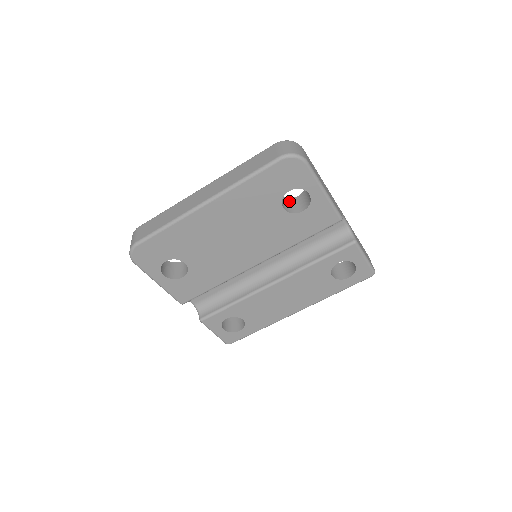
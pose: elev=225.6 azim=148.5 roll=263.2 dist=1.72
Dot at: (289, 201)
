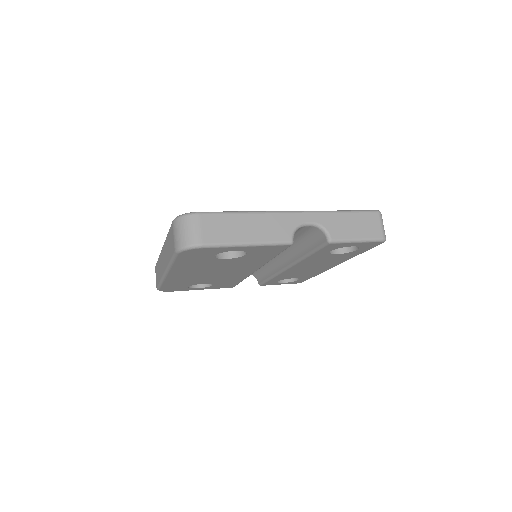
Dot at: occluded
